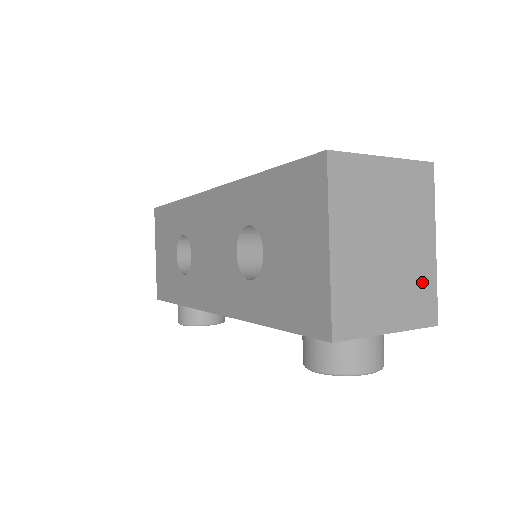
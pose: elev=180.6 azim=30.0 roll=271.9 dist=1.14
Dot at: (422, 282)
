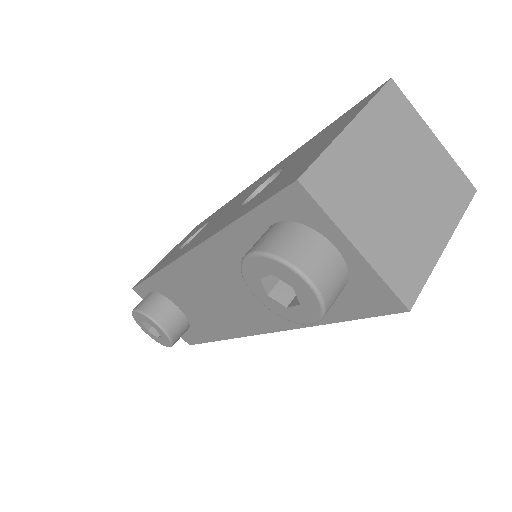
Dot at: (416, 254)
